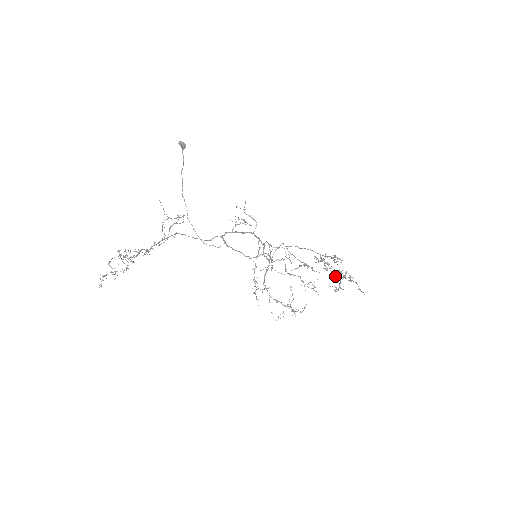
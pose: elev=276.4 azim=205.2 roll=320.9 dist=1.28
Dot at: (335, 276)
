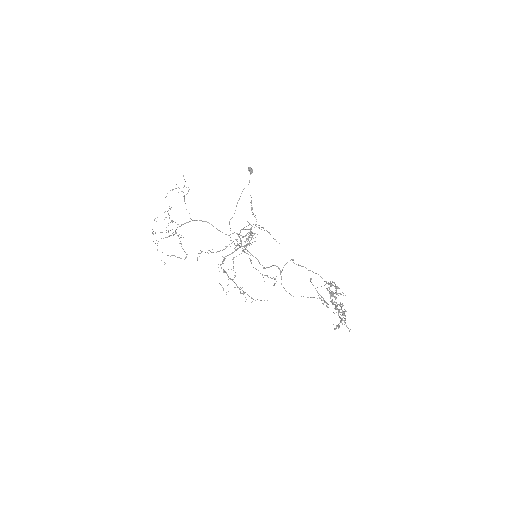
Dot at: occluded
